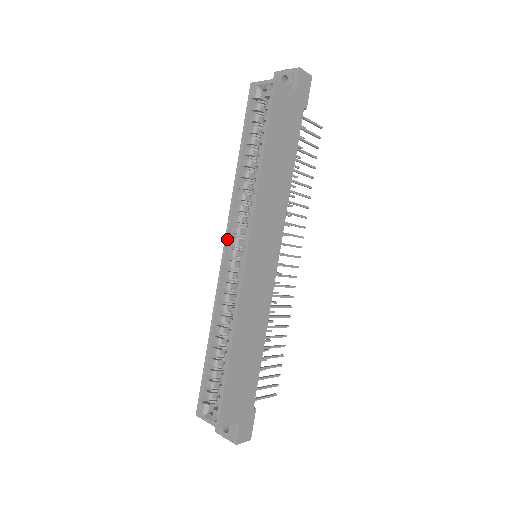
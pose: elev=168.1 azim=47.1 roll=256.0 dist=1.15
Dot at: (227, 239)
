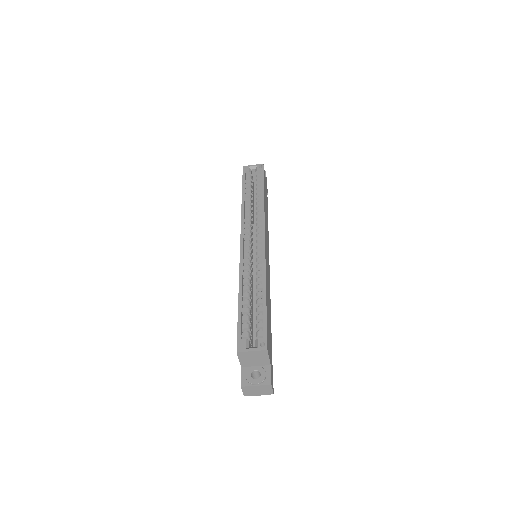
Dot at: (243, 234)
